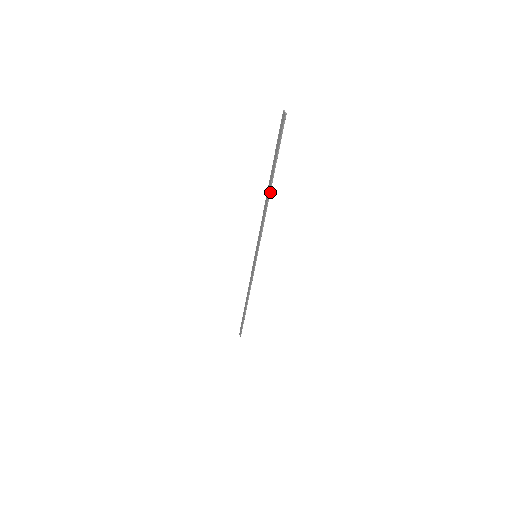
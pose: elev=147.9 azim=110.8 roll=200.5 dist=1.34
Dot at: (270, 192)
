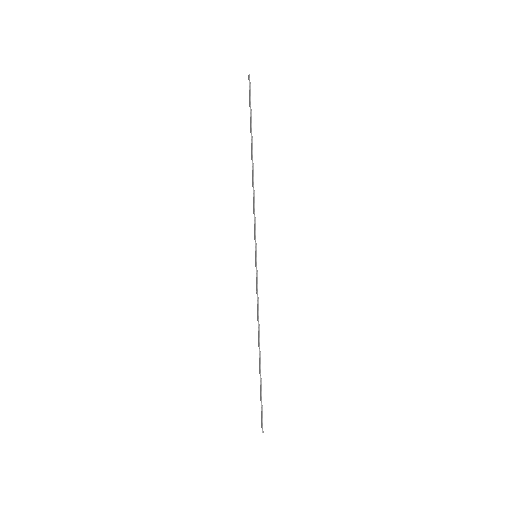
Dot at: occluded
